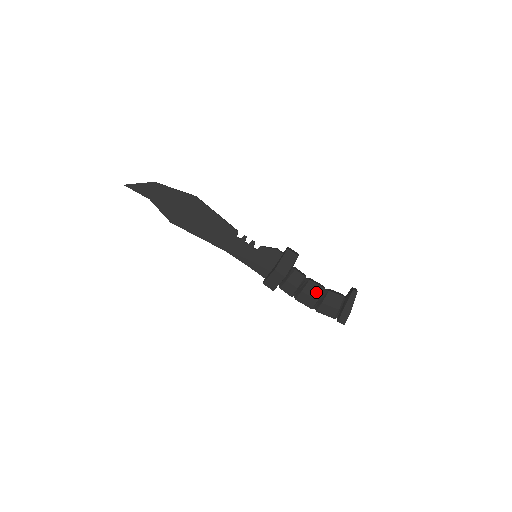
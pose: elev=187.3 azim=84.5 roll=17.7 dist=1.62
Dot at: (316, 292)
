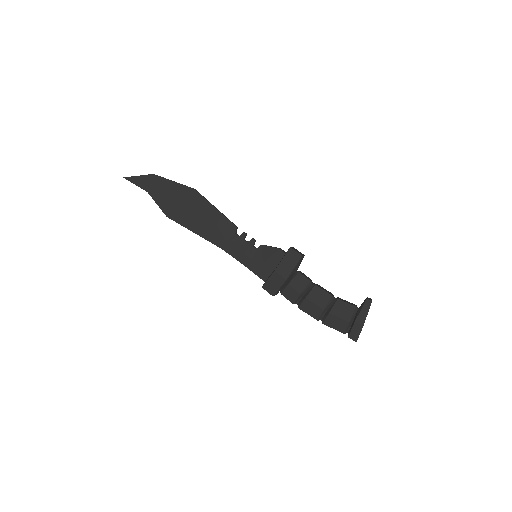
Dot at: (322, 300)
